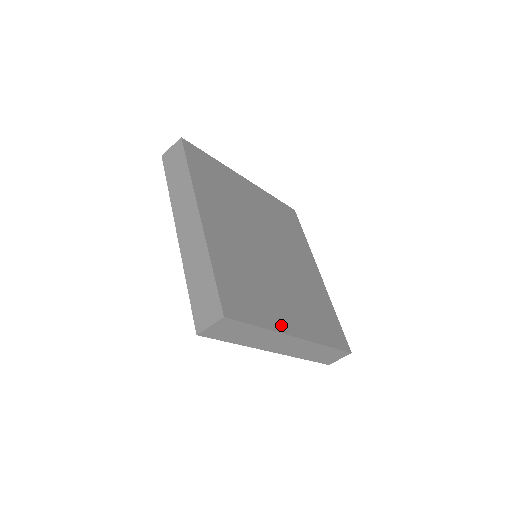
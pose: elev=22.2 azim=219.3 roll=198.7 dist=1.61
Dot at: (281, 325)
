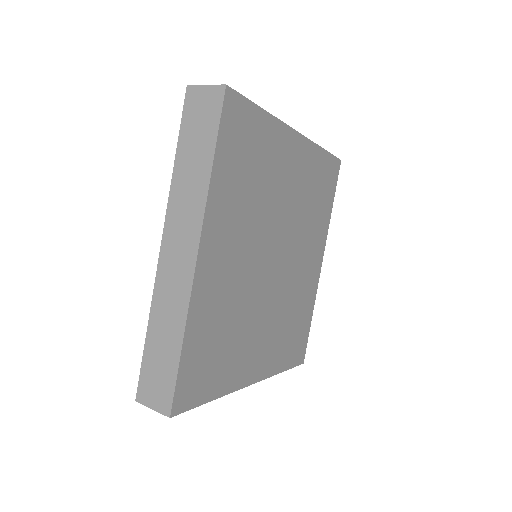
Dot at: (239, 380)
